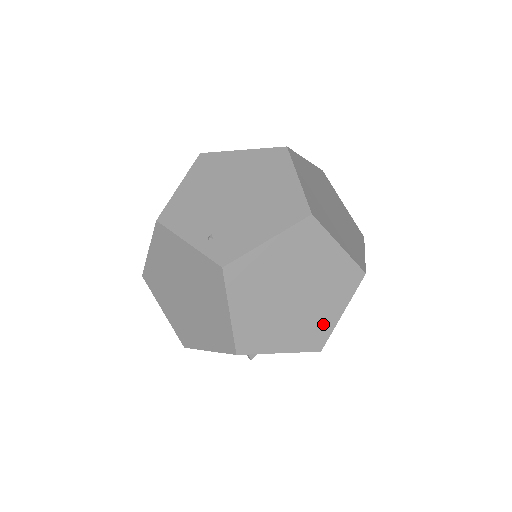
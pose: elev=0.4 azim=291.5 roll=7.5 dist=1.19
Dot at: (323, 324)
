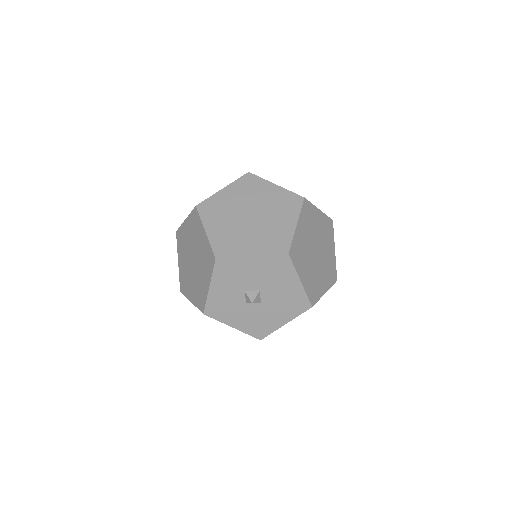
Dot at: (282, 233)
